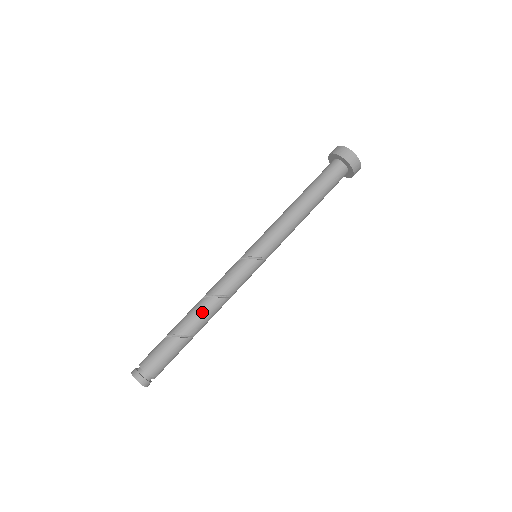
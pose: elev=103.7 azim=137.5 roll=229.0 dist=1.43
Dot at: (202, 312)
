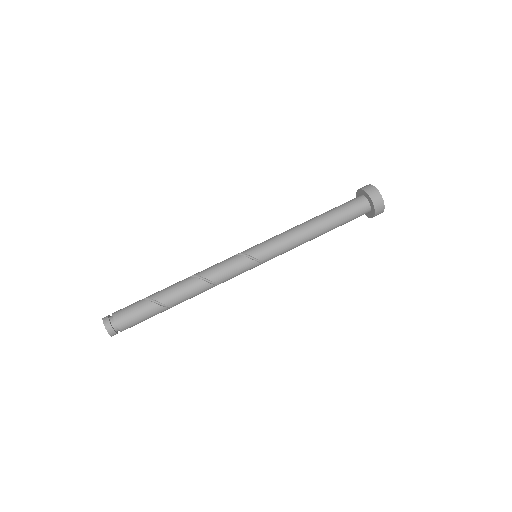
Dot at: (188, 290)
